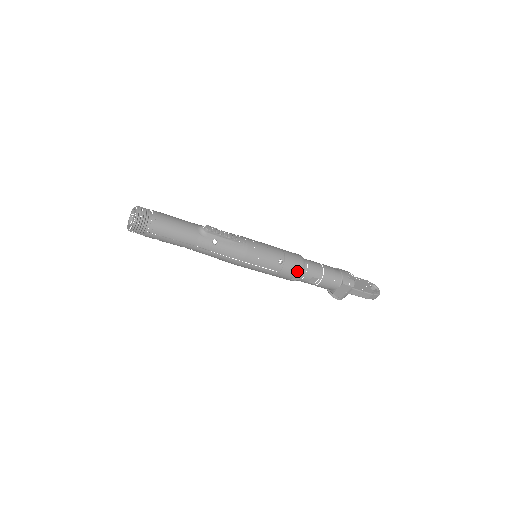
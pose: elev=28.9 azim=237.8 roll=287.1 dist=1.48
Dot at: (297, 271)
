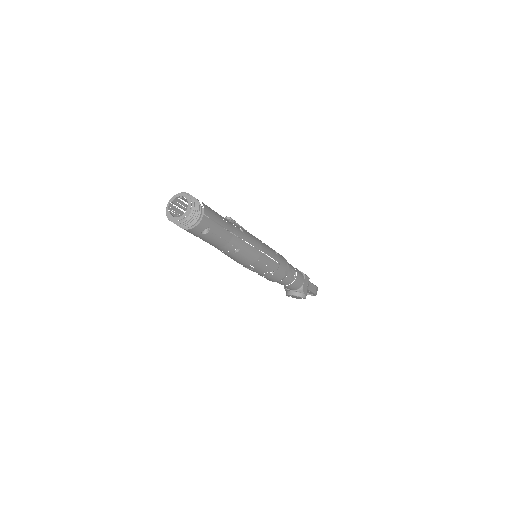
Dot at: (286, 262)
